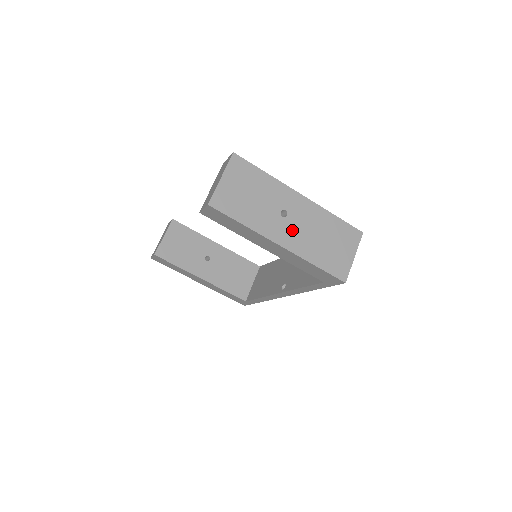
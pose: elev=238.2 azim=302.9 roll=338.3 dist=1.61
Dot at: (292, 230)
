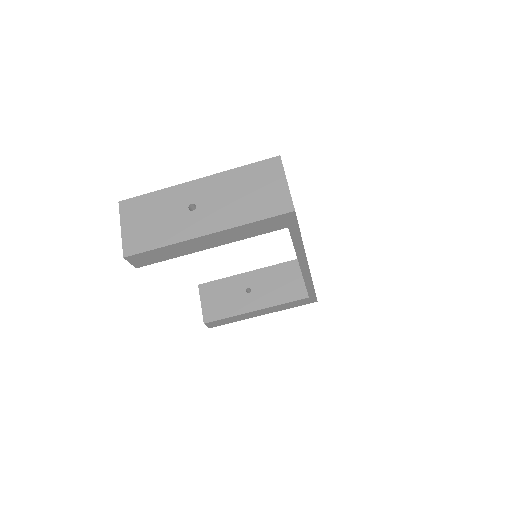
Dot at: (209, 213)
